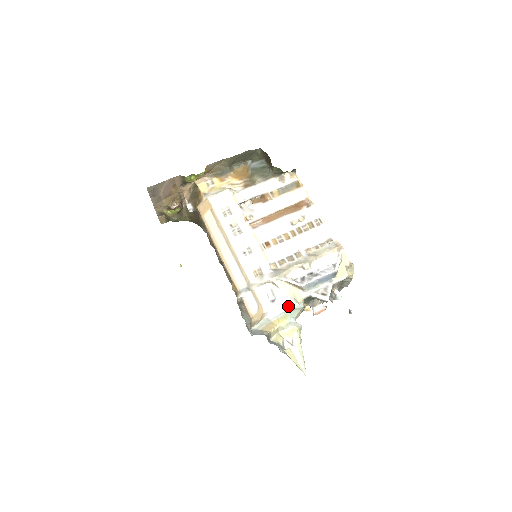
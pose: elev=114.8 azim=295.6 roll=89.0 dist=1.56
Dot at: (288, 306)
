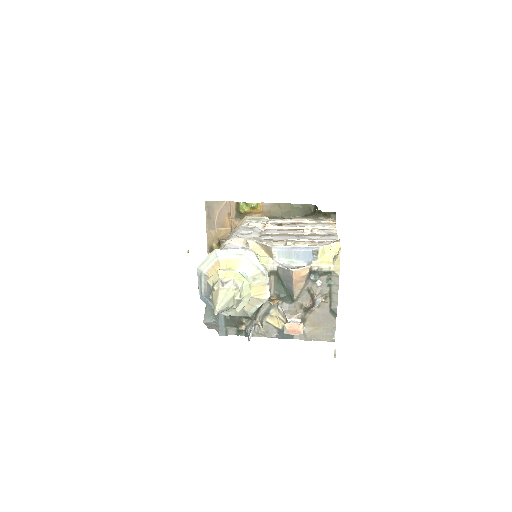
Dot at: (243, 249)
